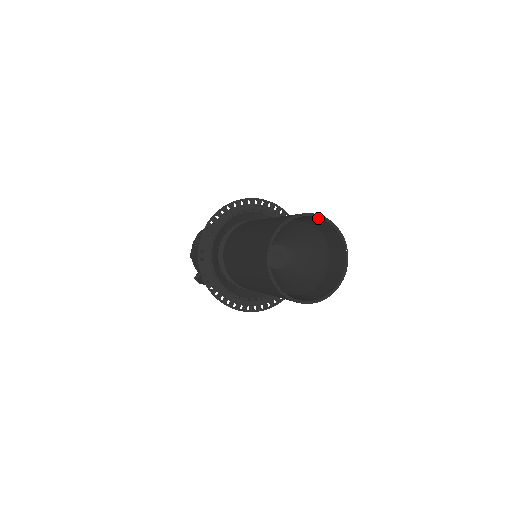
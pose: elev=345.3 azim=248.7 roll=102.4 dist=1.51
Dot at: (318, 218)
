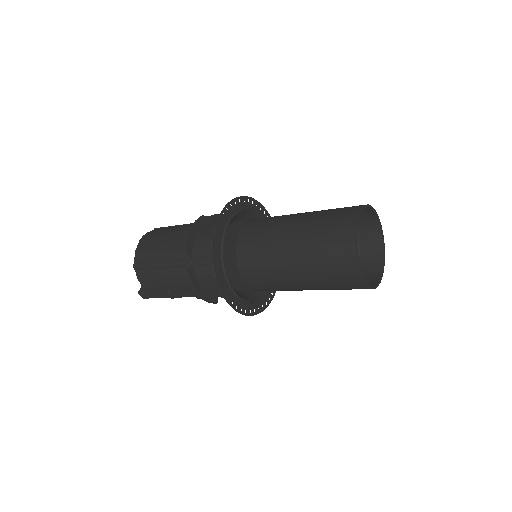
Dot at: (370, 210)
